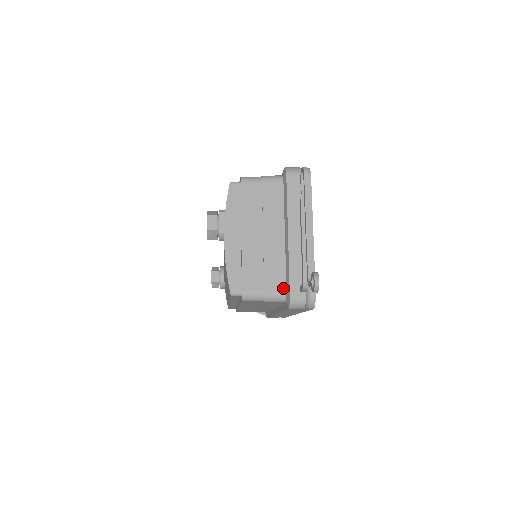
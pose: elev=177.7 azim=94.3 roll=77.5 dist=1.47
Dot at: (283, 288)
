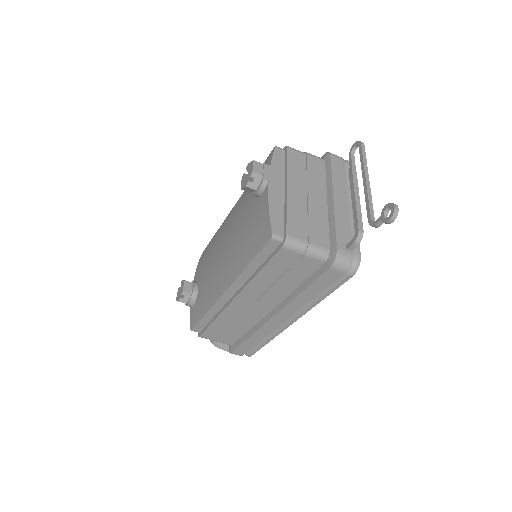
Dot at: (327, 245)
